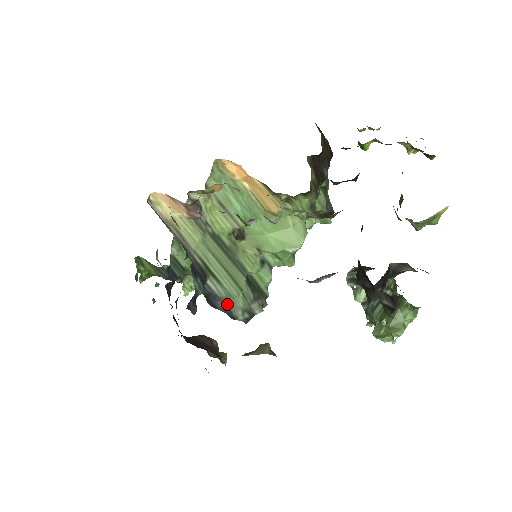
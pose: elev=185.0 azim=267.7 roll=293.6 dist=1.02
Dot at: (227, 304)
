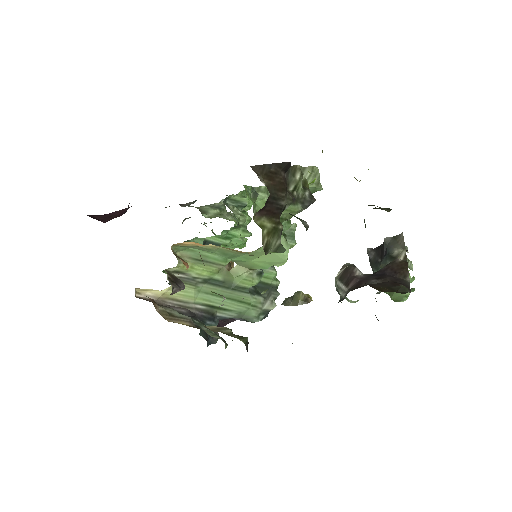
Dot at: (242, 318)
